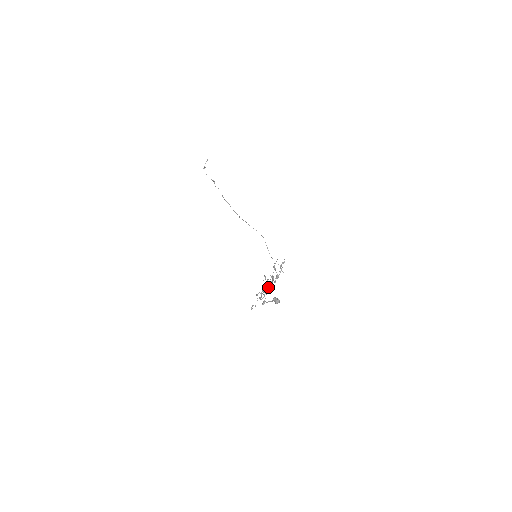
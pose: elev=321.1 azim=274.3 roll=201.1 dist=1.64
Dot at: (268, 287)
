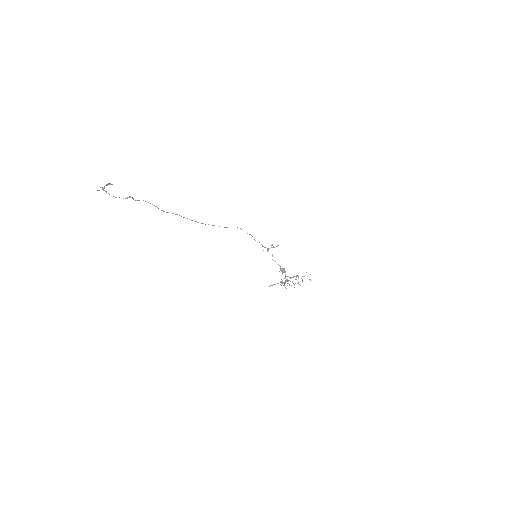
Dot at: occluded
